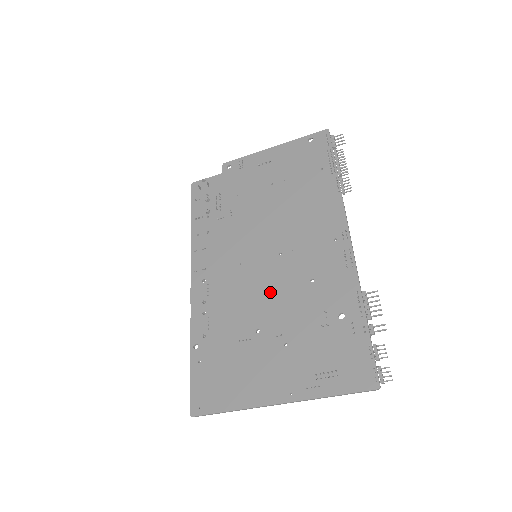
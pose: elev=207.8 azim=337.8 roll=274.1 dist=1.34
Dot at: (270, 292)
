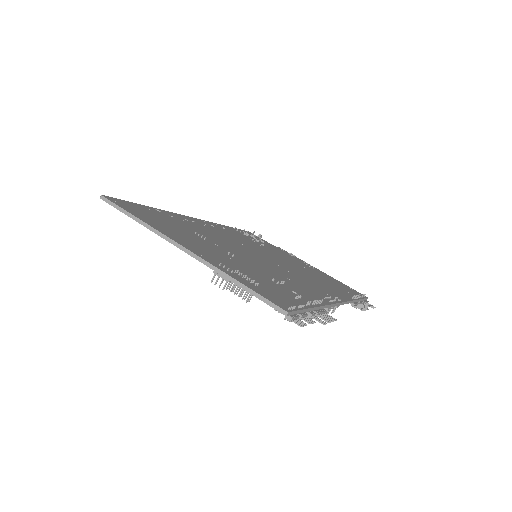
Dot at: (249, 256)
